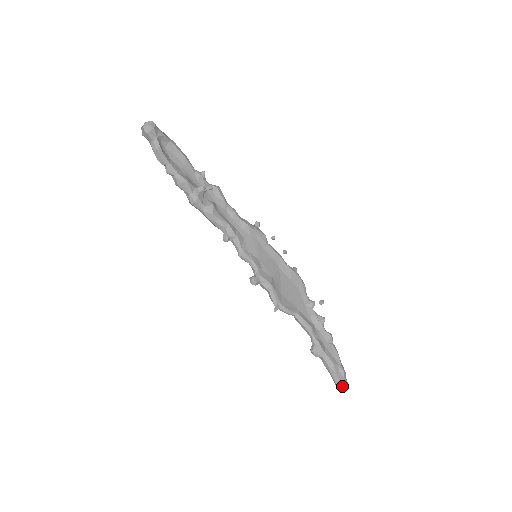
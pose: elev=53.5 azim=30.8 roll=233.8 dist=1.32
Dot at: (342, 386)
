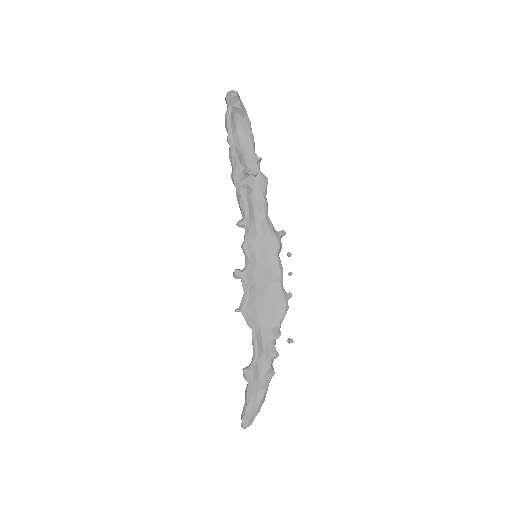
Dot at: (243, 421)
